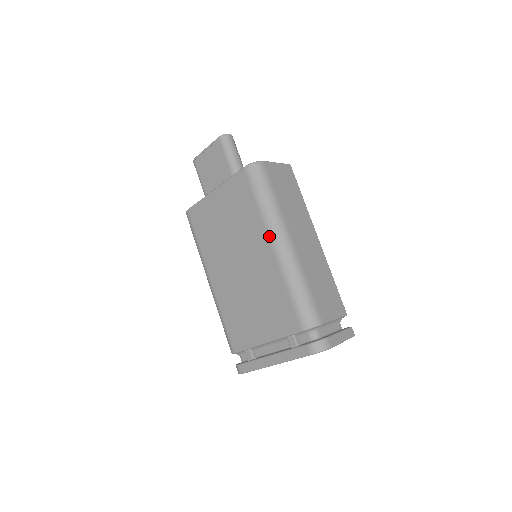
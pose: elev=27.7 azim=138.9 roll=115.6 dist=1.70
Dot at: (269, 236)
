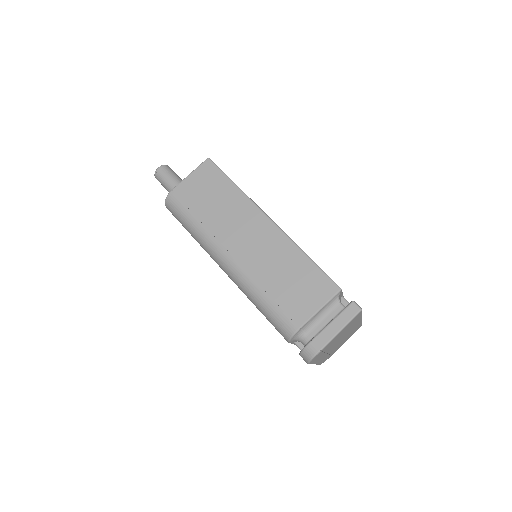
Dot at: occluded
